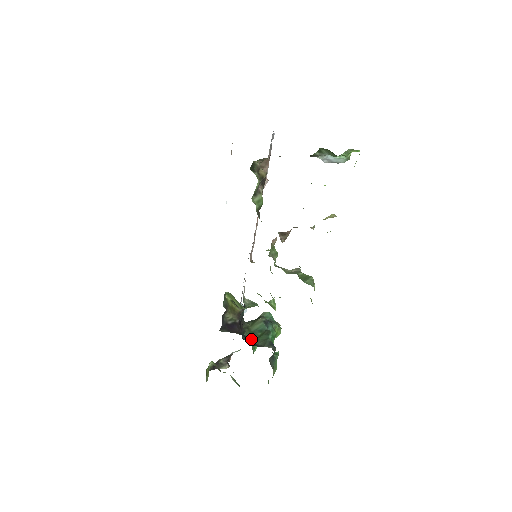
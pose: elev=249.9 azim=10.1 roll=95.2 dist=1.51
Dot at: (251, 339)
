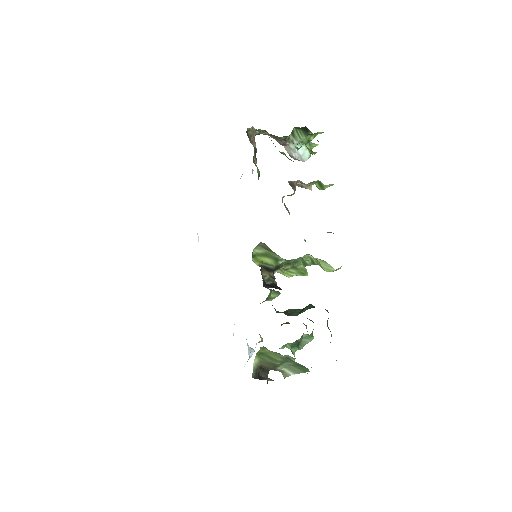
Dot at: occluded
